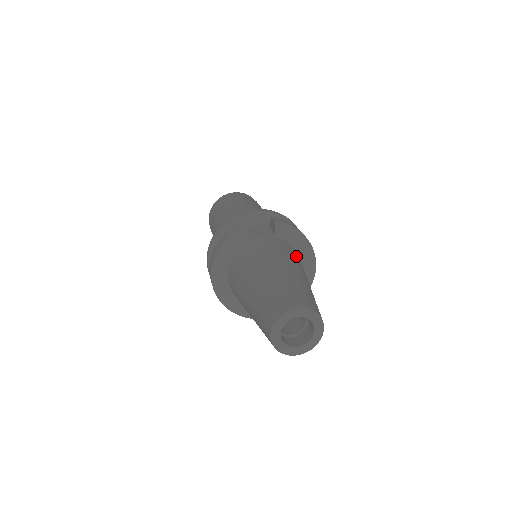
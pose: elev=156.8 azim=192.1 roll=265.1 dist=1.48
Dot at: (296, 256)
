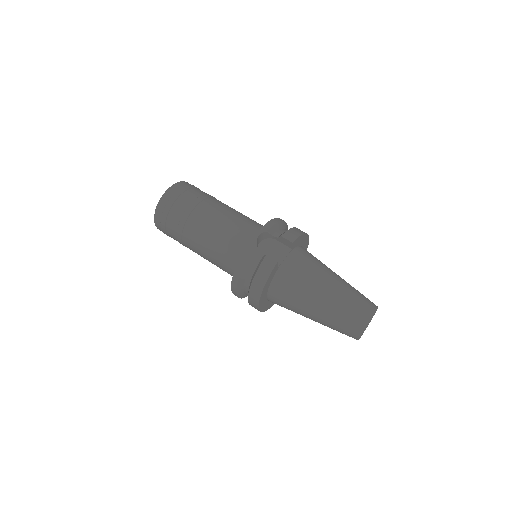
Dot at: (313, 256)
